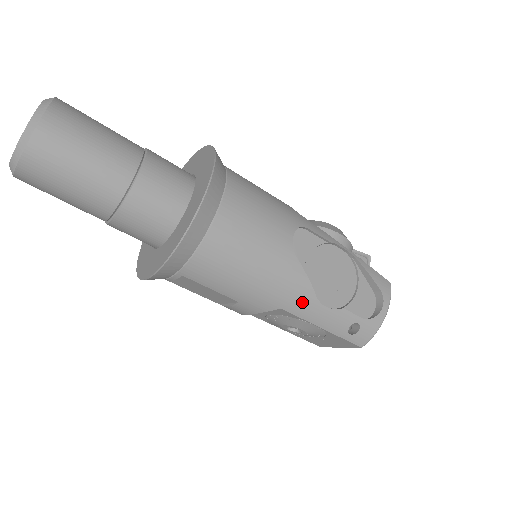
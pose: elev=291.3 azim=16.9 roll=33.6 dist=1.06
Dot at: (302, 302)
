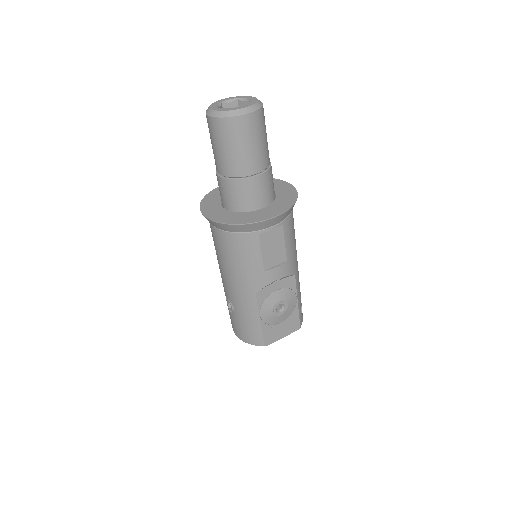
Dot at: (298, 275)
